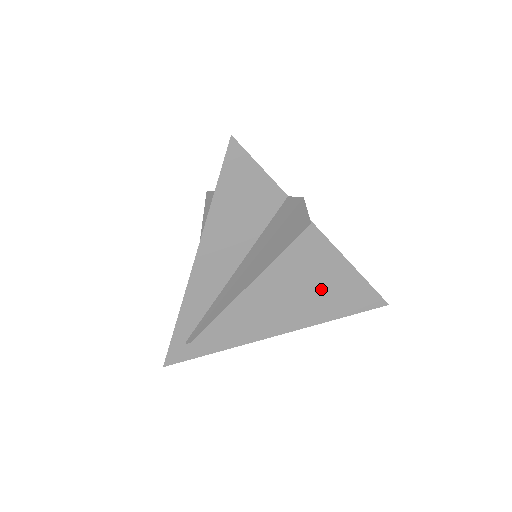
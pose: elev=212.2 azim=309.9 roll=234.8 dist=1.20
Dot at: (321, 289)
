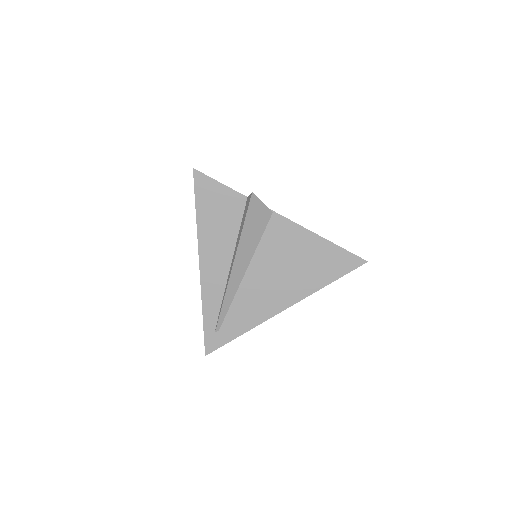
Dot at: (303, 262)
